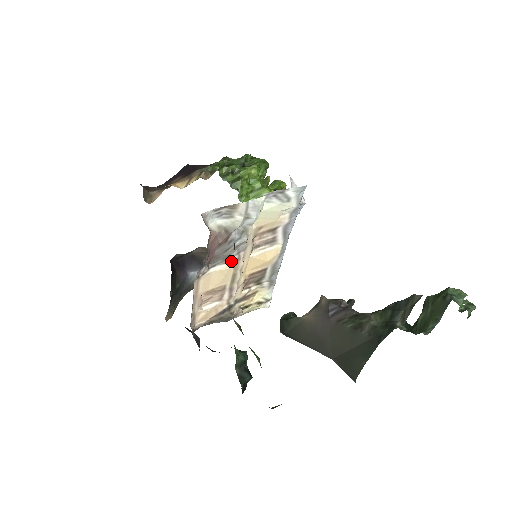
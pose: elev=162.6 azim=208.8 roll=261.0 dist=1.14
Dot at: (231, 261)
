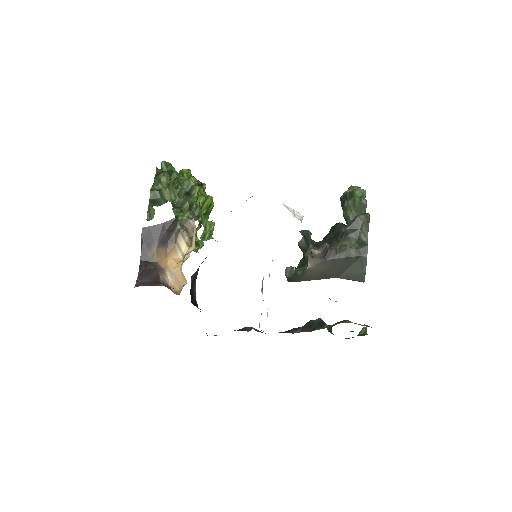
Dot at: occluded
